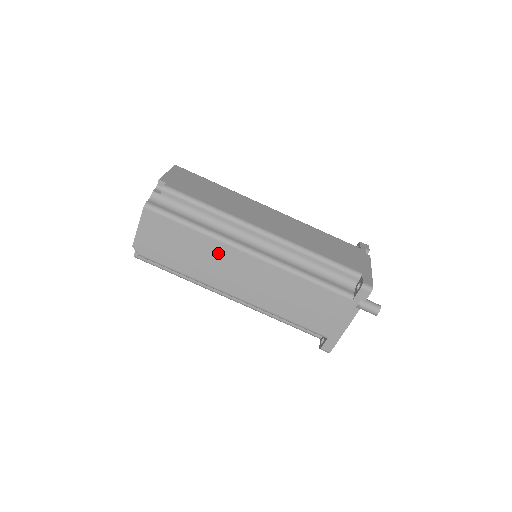
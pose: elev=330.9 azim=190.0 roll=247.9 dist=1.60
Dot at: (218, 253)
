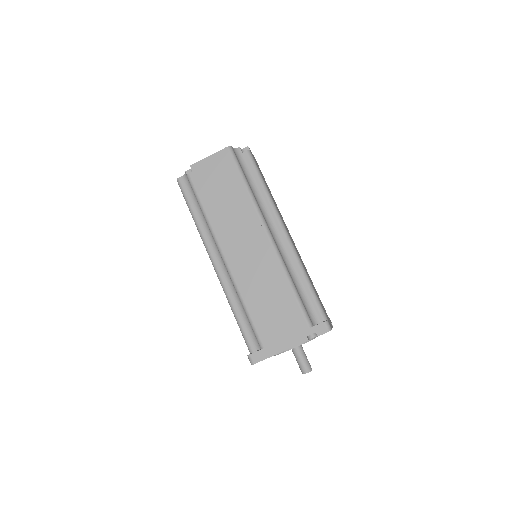
Dot at: (246, 216)
